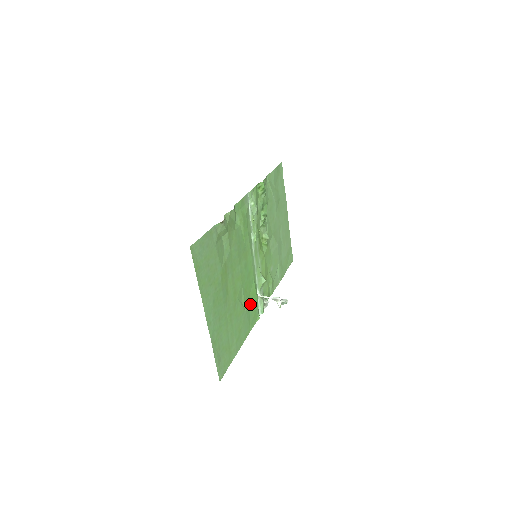
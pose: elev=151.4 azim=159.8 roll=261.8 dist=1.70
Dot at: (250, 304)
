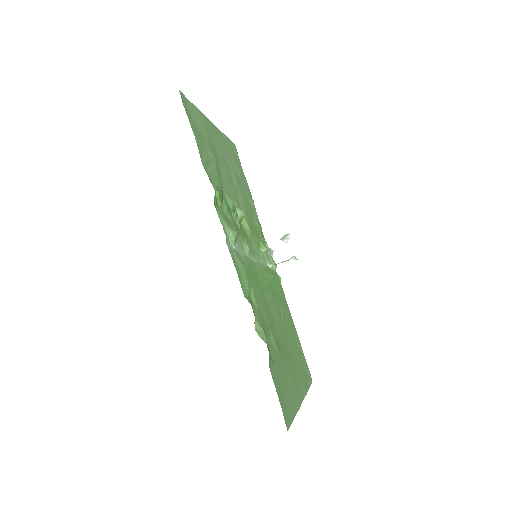
Dot at: (277, 291)
